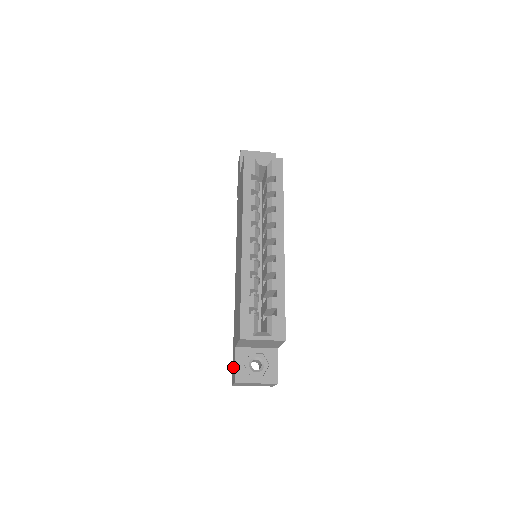
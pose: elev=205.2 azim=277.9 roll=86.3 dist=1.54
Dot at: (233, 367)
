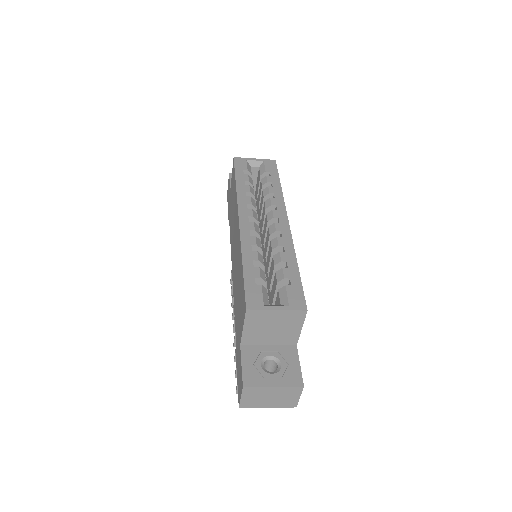
Dot at: (239, 378)
